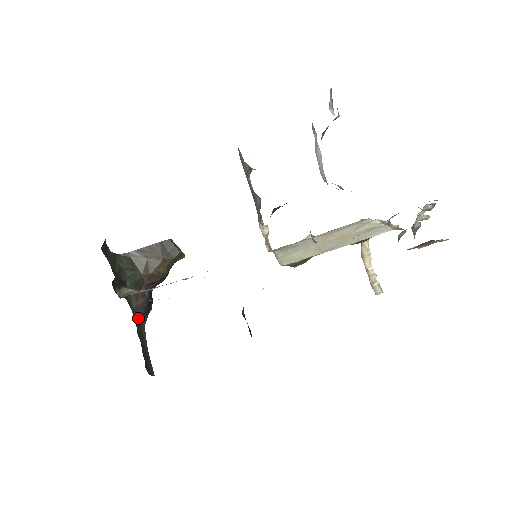
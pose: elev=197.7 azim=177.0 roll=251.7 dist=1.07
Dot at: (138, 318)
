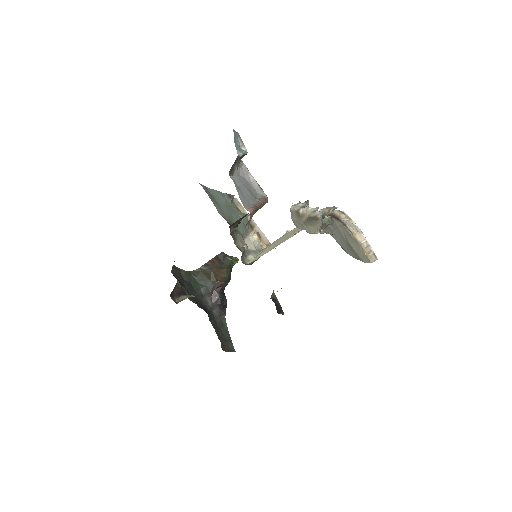
Dot at: (216, 313)
